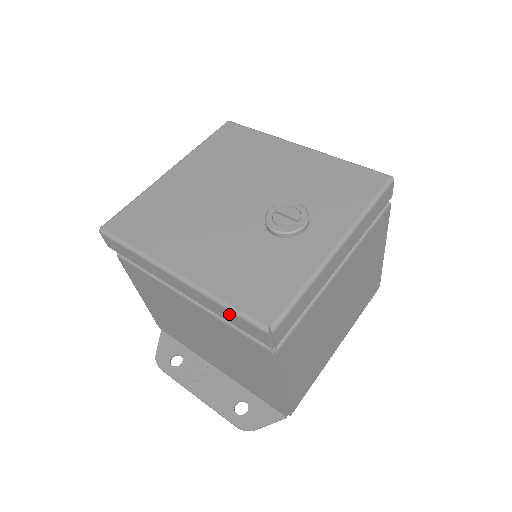
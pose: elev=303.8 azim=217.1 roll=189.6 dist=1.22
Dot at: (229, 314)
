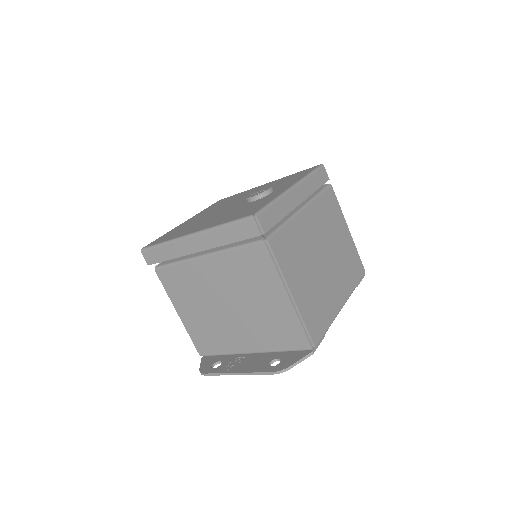
Dot at: (229, 231)
